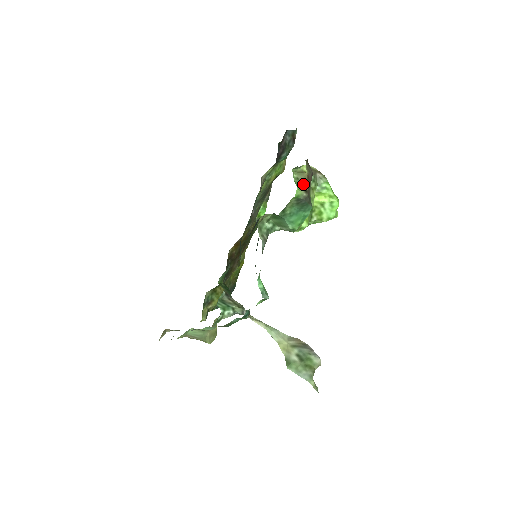
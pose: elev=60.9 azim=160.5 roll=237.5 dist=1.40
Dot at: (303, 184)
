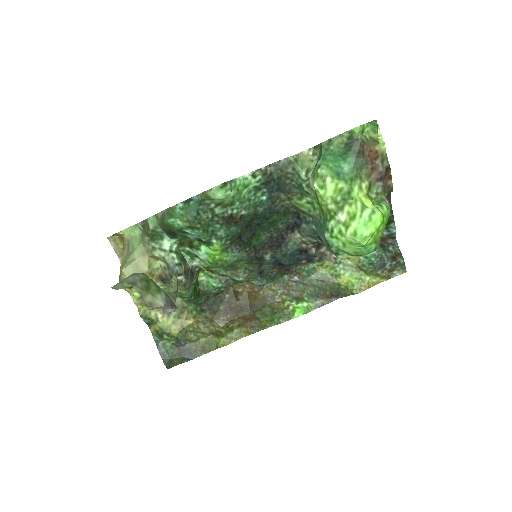
Dot at: (367, 143)
